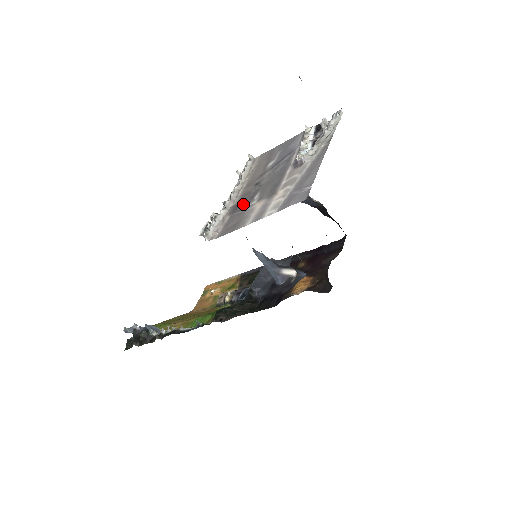
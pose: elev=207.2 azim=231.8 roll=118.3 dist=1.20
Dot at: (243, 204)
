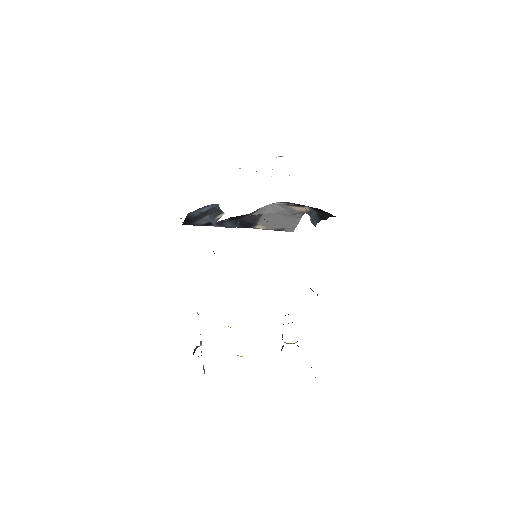
Dot at: occluded
